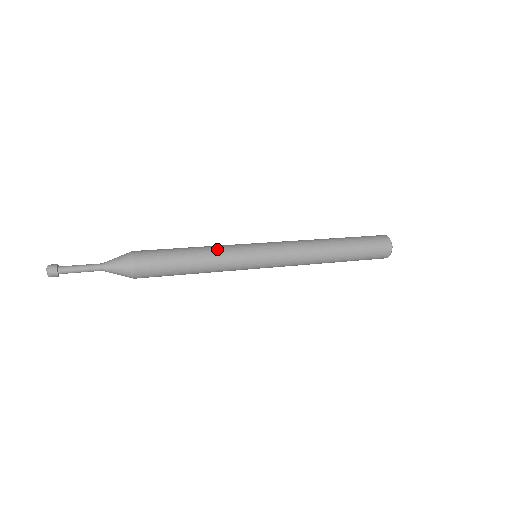
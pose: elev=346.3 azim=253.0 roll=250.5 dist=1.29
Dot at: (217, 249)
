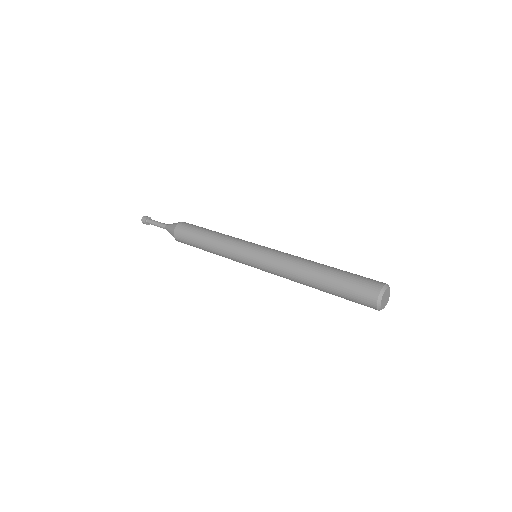
Dot at: (229, 236)
